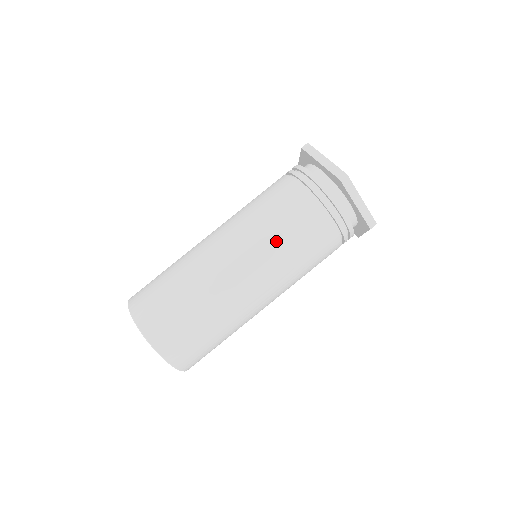
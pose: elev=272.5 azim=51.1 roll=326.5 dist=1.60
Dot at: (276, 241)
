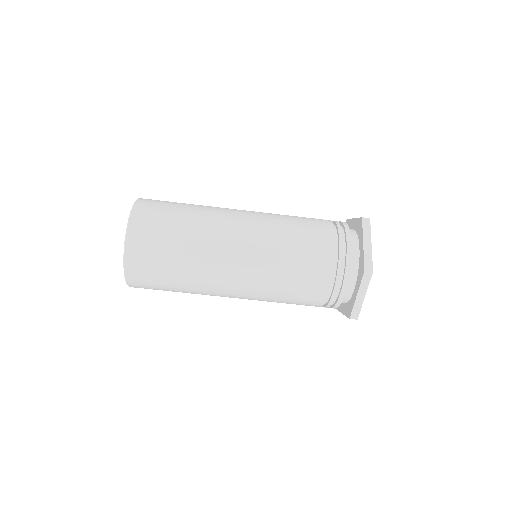
Dot at: (273, 300)
